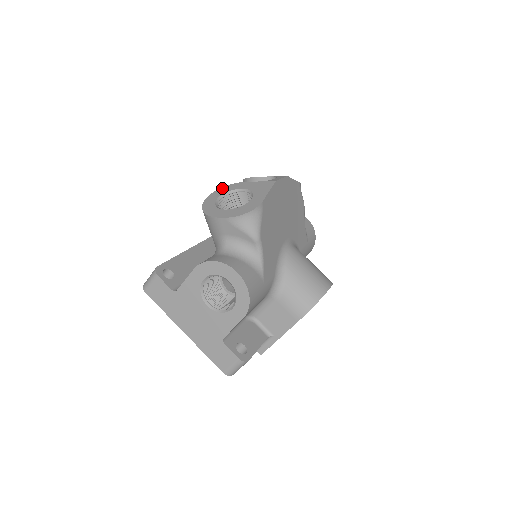
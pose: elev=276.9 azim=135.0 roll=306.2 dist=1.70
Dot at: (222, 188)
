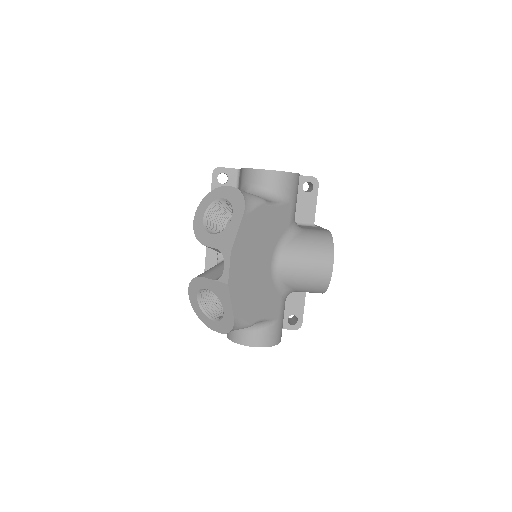
Dot at: (191, 283)
